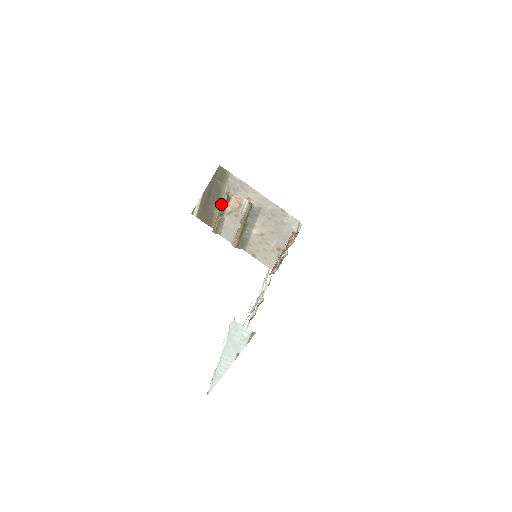
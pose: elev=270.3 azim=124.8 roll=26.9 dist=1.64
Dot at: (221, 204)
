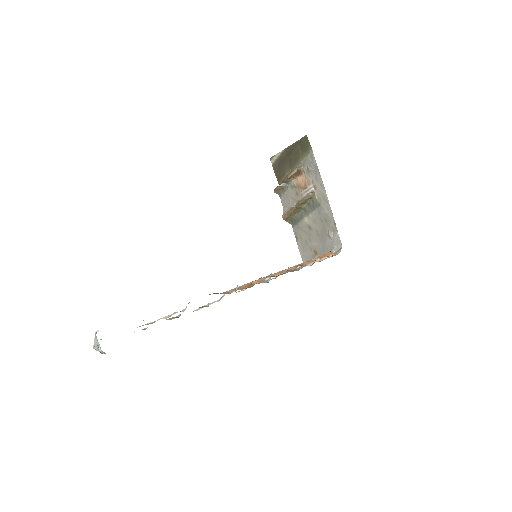
Dot at: (290, 173)
